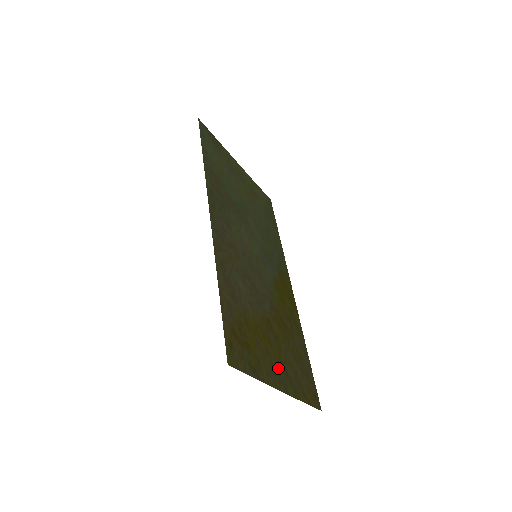
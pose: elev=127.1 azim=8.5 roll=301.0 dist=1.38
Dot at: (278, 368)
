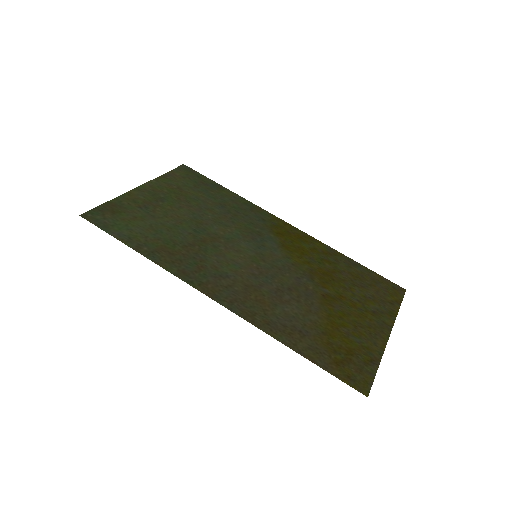
Dot at: (369, 322)
